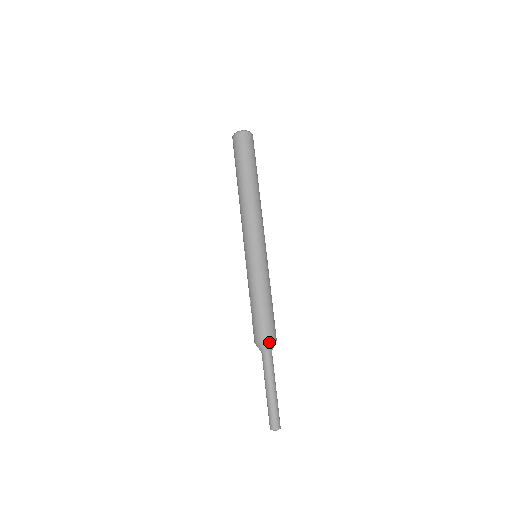
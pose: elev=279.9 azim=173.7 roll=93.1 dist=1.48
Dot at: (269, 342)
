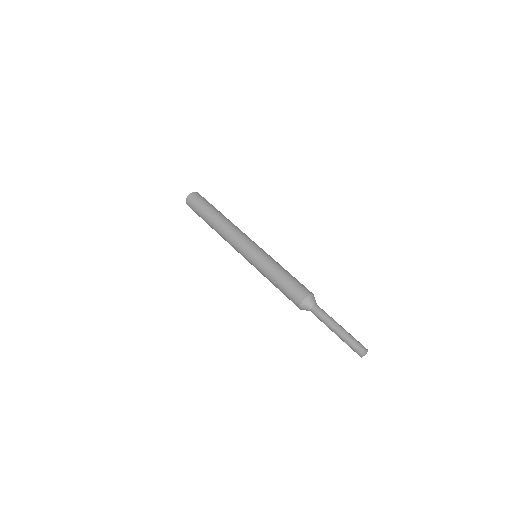
Dot at: (309, 296)
